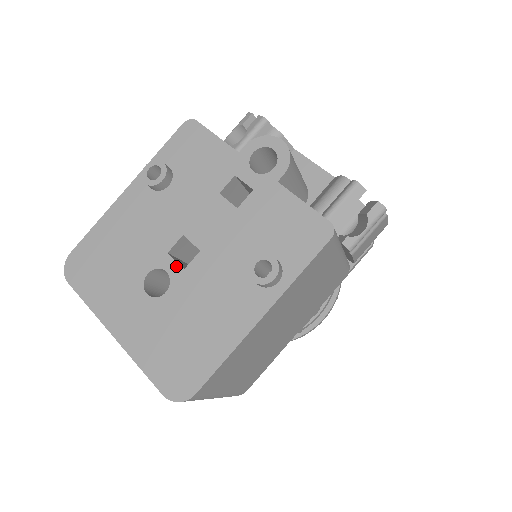
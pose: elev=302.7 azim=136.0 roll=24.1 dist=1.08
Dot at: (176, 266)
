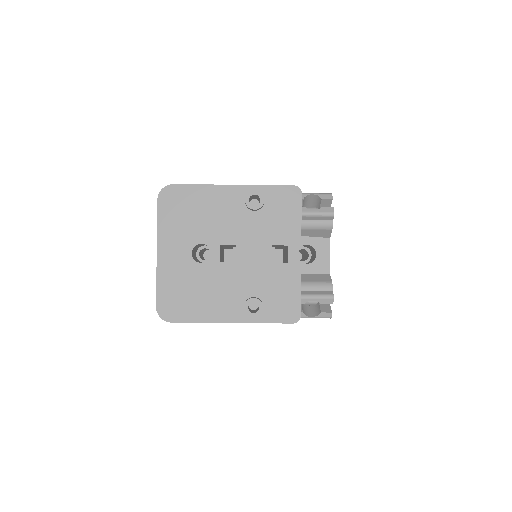
Dot at: (218, 256)
